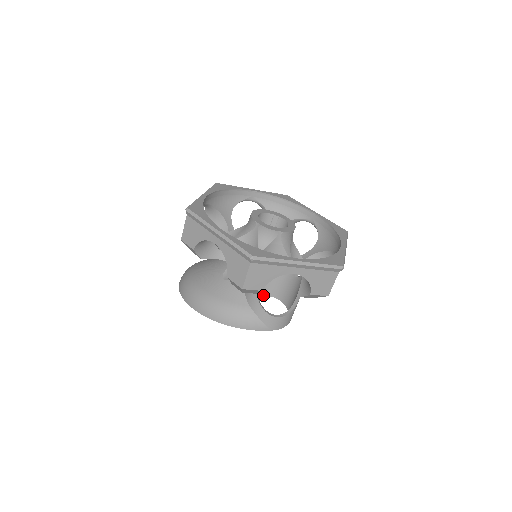
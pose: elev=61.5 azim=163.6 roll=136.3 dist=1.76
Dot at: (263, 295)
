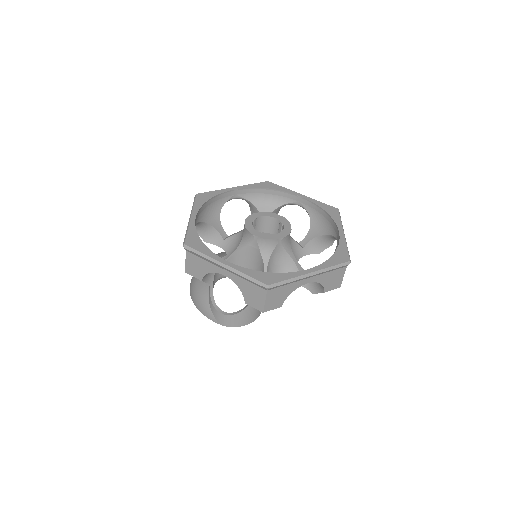
Dot at: occluded
